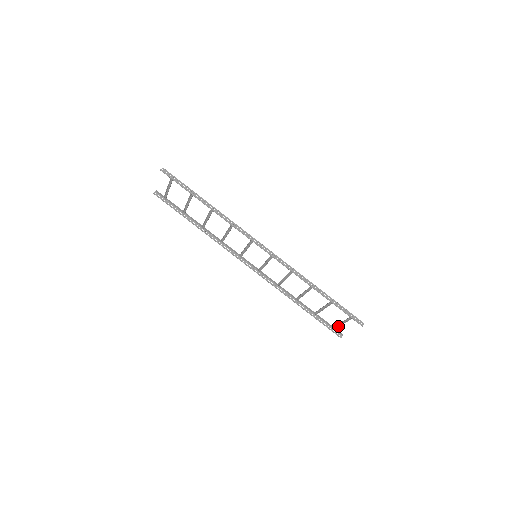
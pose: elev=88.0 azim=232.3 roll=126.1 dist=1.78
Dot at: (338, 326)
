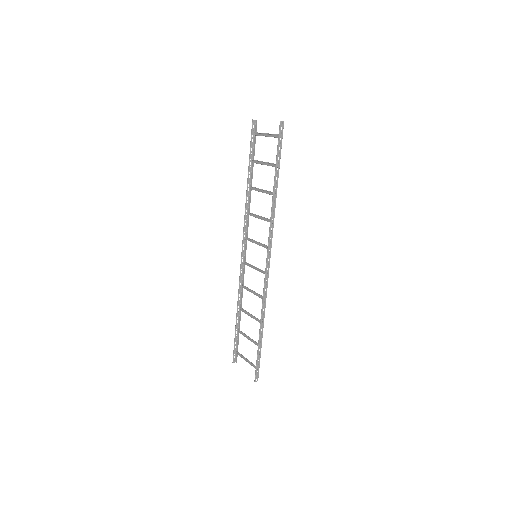
Dot at: (241, 356)
